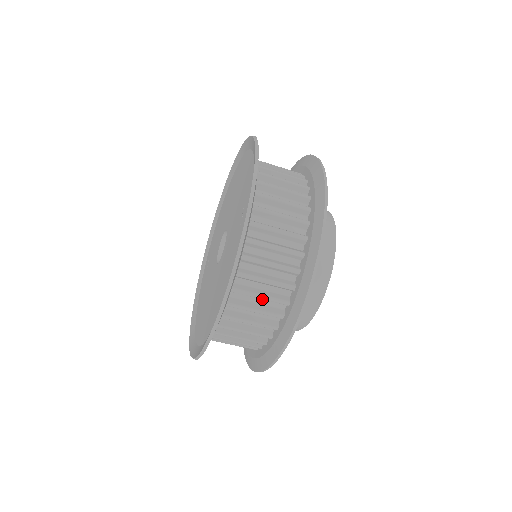
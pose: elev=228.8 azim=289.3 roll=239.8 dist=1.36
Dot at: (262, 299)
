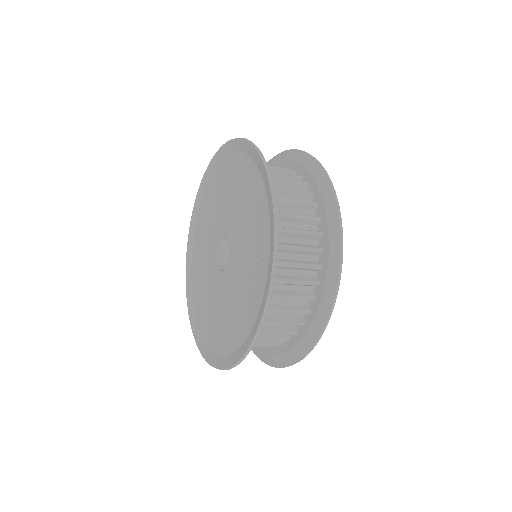
Dot at: (274, 334)
